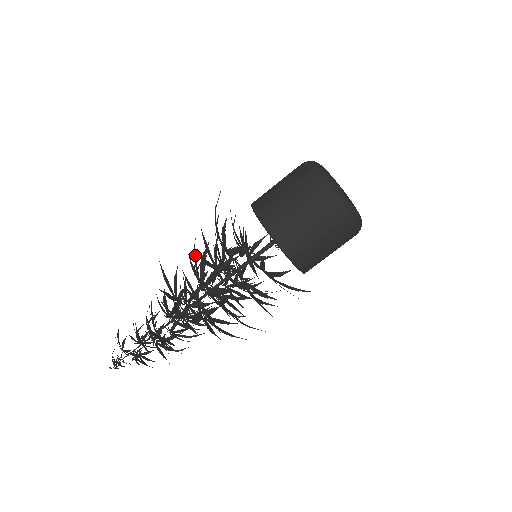
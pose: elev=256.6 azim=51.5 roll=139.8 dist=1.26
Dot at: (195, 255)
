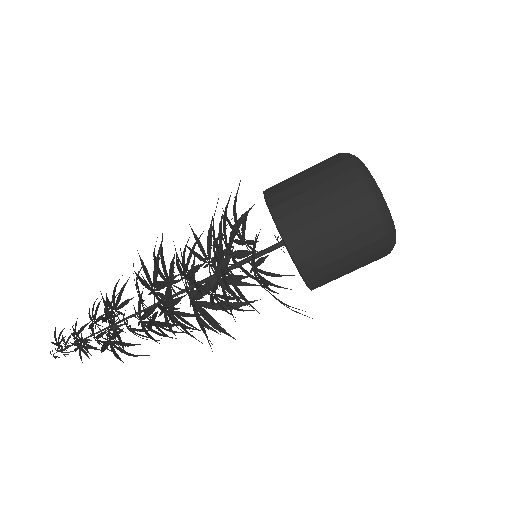
Dot at: occluded
